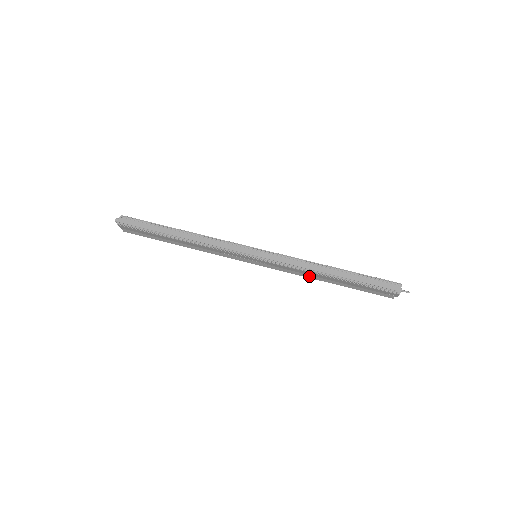
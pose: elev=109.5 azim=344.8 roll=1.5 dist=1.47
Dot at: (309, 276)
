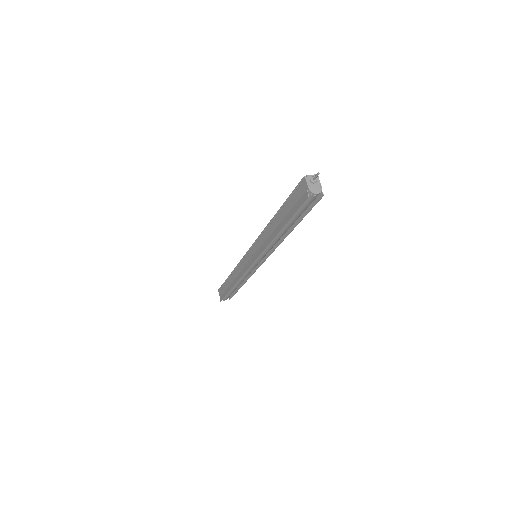
Dot at: (270, 239)
